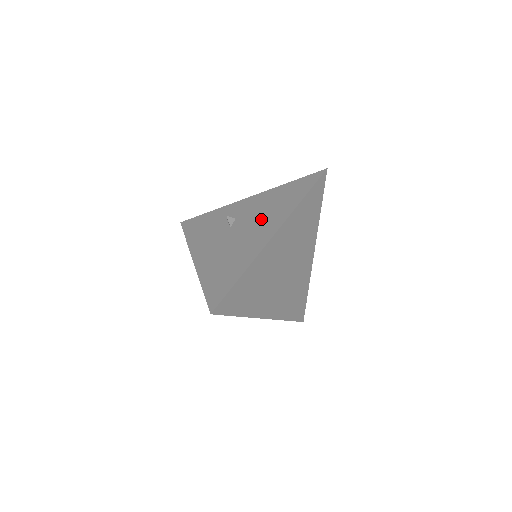
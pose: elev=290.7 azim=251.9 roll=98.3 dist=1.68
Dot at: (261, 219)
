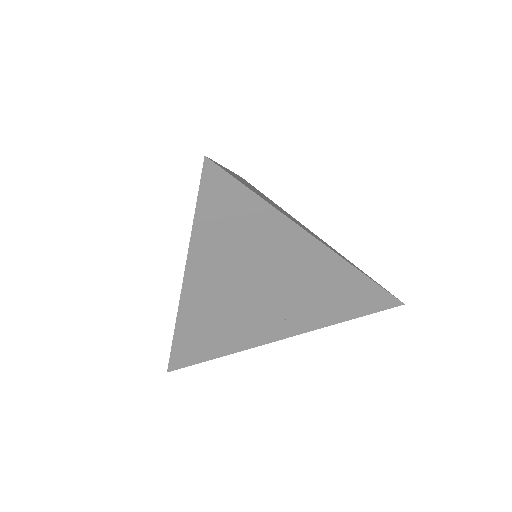
Dot at: occluded
